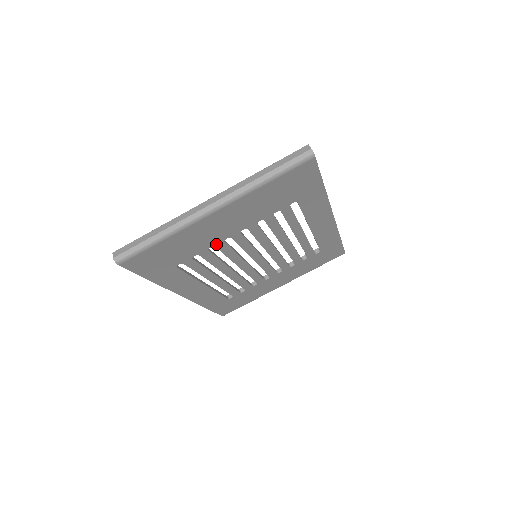
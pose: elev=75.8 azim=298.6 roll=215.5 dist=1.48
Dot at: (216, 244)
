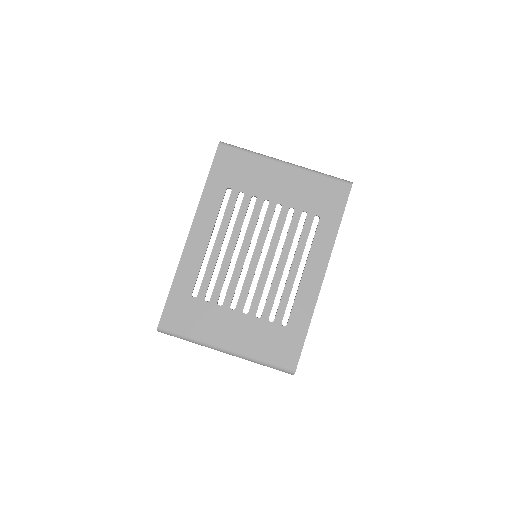
Dot at: (259, 197)
